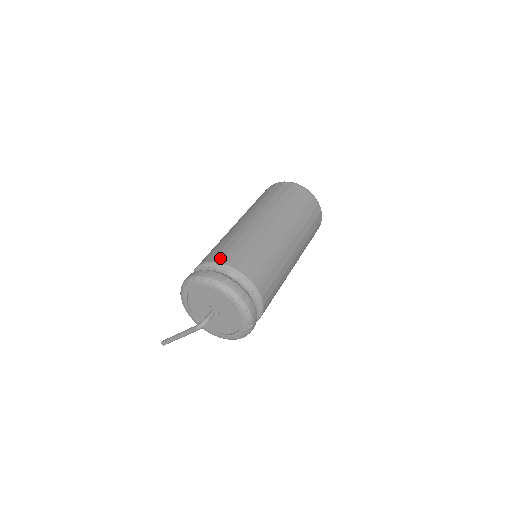
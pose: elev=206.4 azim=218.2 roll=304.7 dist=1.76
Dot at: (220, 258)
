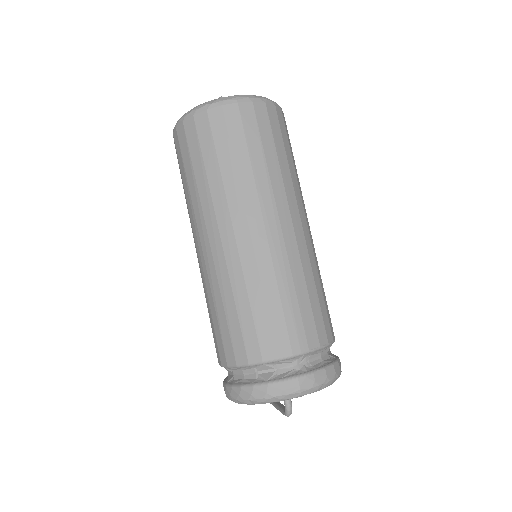
Dot at: (232, 356)
